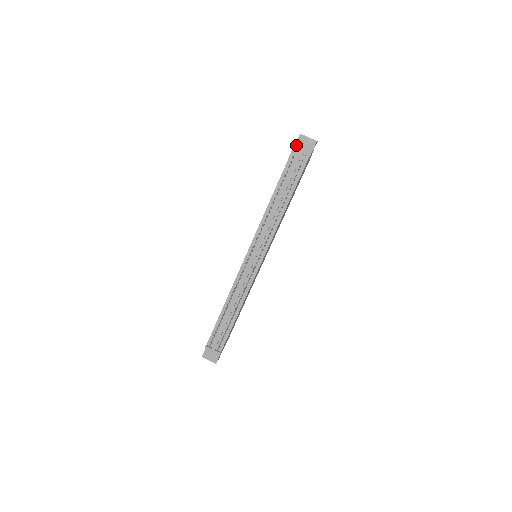
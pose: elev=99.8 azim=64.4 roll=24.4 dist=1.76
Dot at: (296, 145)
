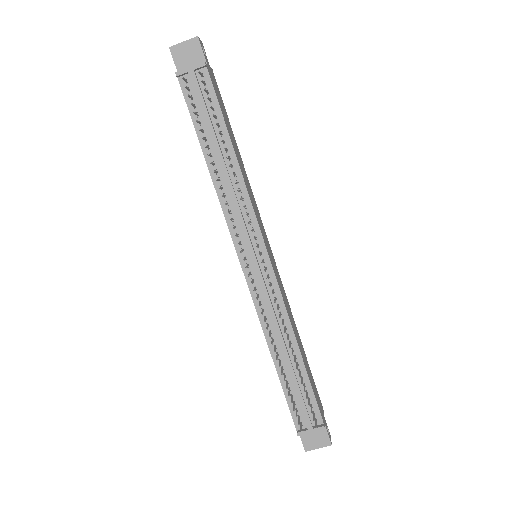
Dot at: (177, 66)
